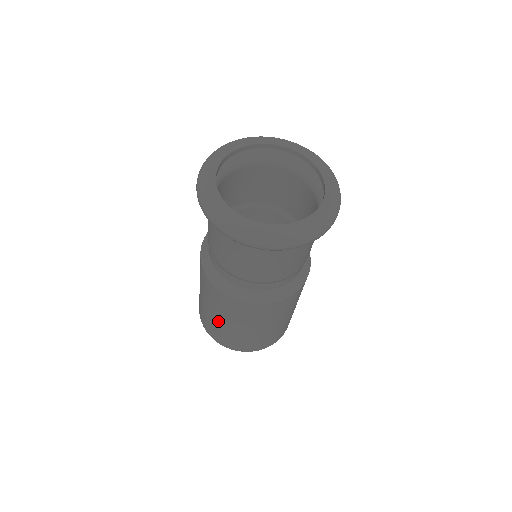
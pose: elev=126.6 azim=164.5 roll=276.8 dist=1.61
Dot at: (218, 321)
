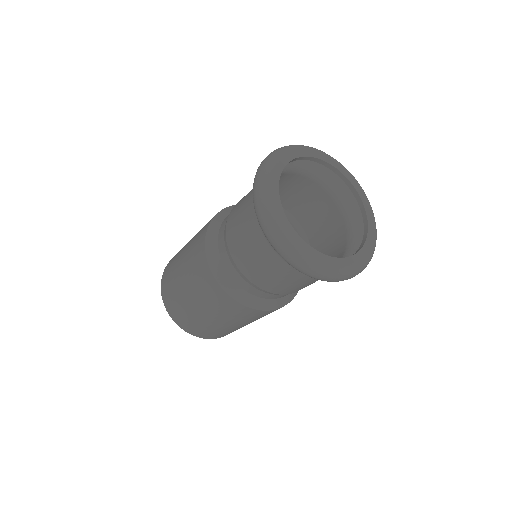
Dot at: (179, 270)
